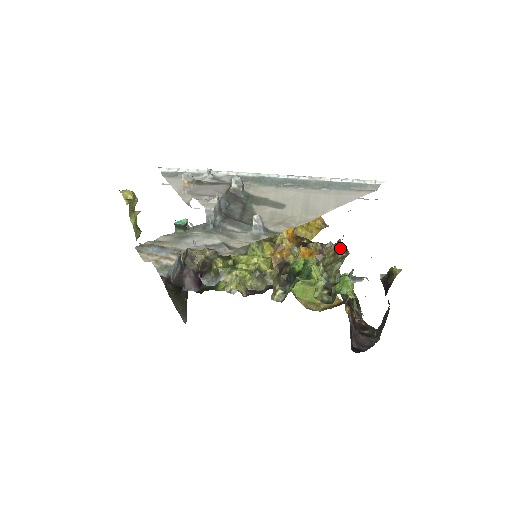
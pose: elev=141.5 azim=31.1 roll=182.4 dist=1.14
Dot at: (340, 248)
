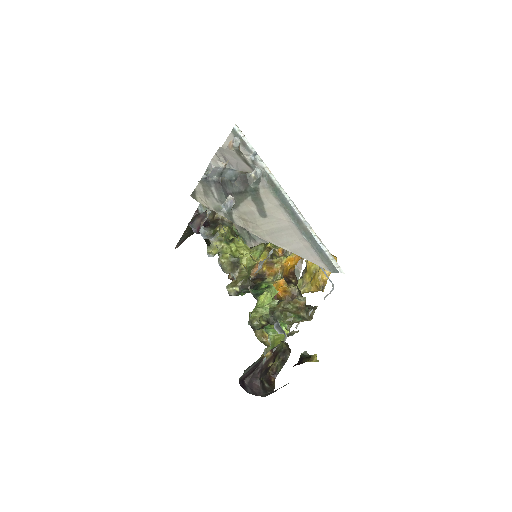
Dot at: (308, 310)
